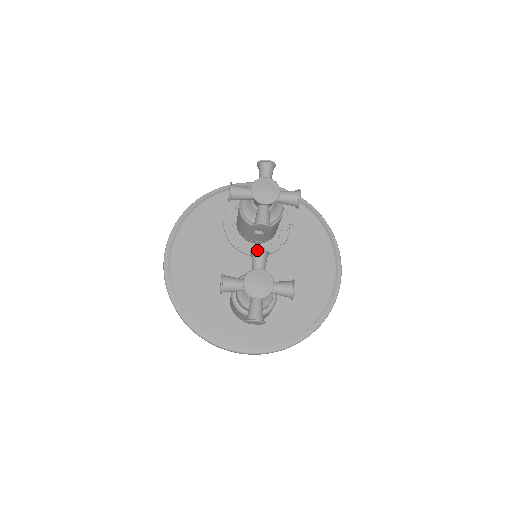
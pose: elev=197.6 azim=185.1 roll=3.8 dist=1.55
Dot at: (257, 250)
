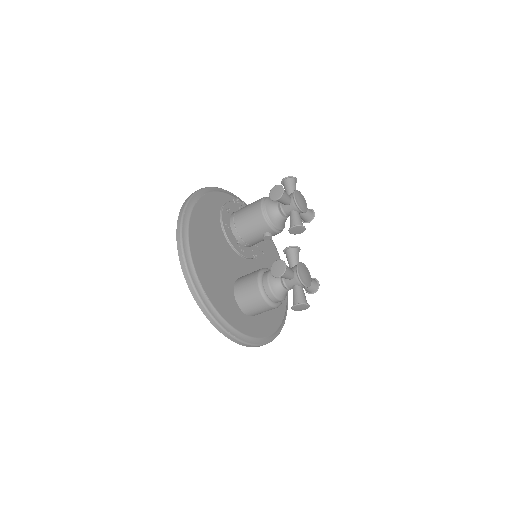
Dot at: (297, 247)
